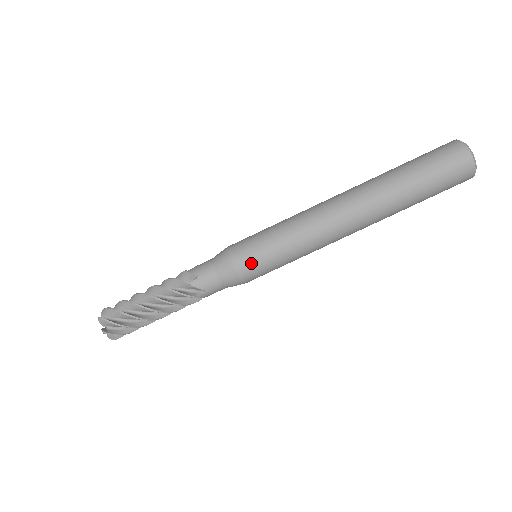
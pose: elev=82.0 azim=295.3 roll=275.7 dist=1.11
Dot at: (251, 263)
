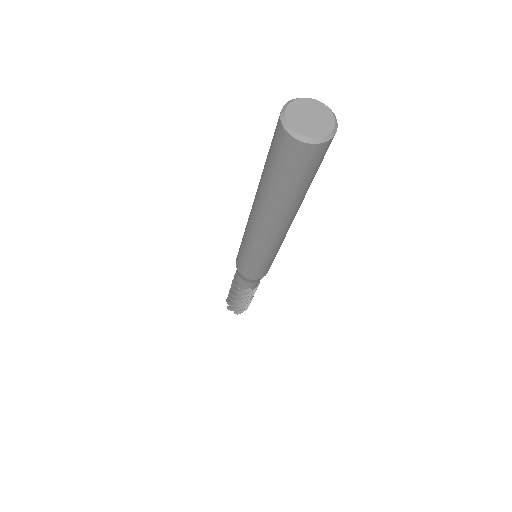
Dot at: (252, 274)
